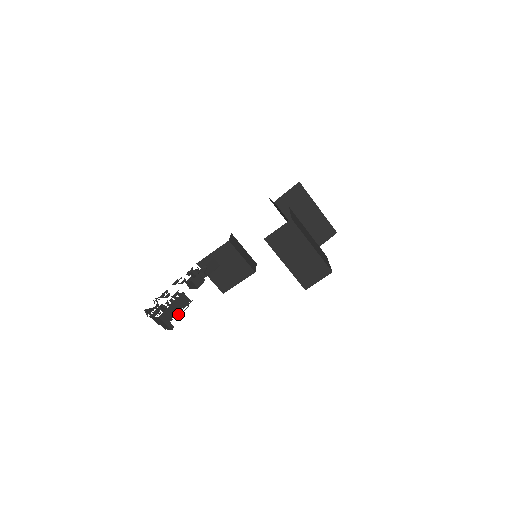
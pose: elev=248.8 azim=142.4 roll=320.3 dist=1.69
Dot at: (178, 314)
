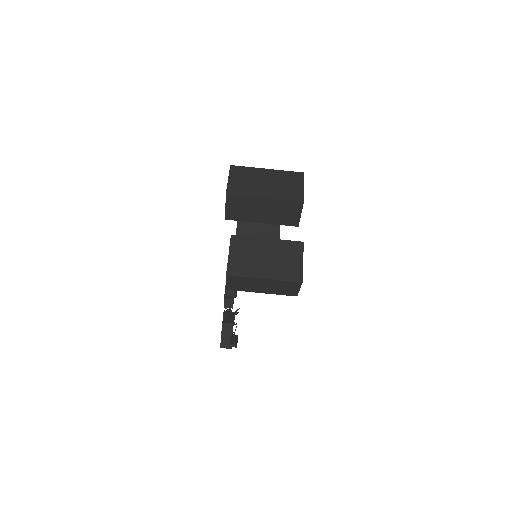
Dot at: (234, 333)
